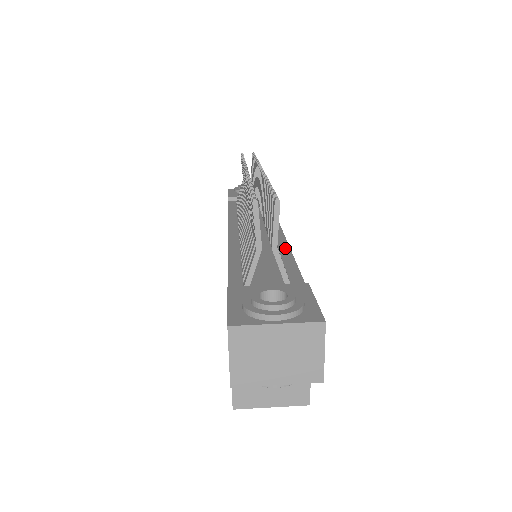
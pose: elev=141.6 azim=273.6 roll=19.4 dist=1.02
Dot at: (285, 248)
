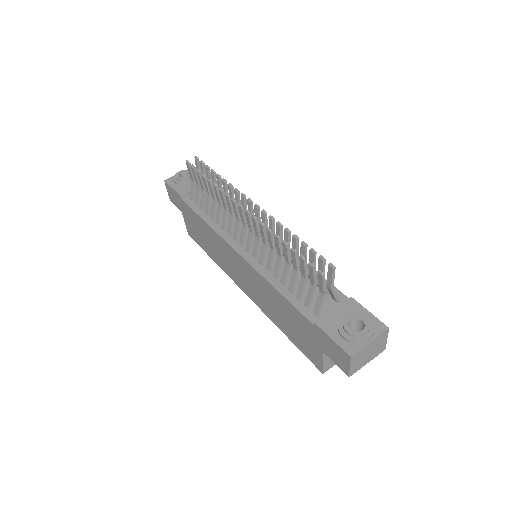
Dot at: occluded
